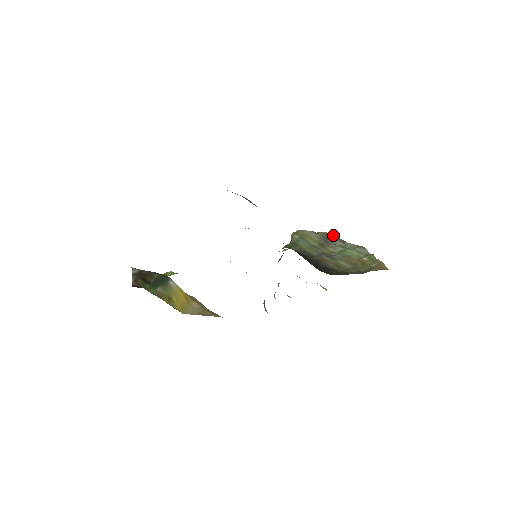
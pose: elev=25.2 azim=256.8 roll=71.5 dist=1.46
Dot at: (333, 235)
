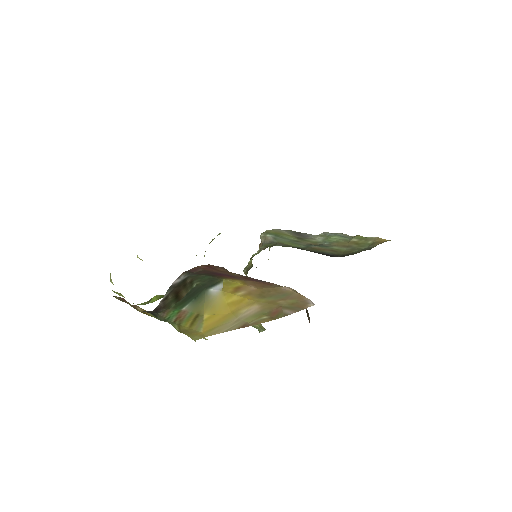
Dot at: occluded
